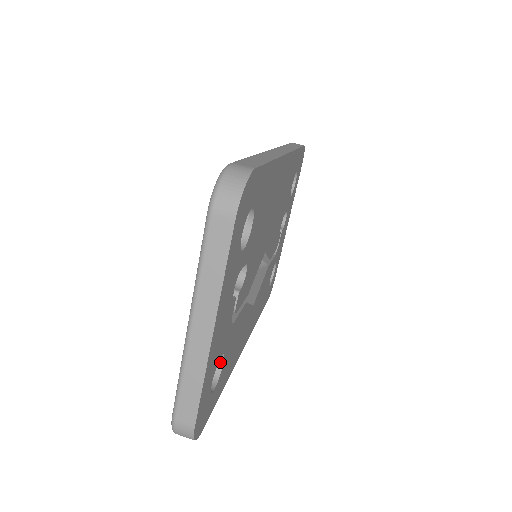
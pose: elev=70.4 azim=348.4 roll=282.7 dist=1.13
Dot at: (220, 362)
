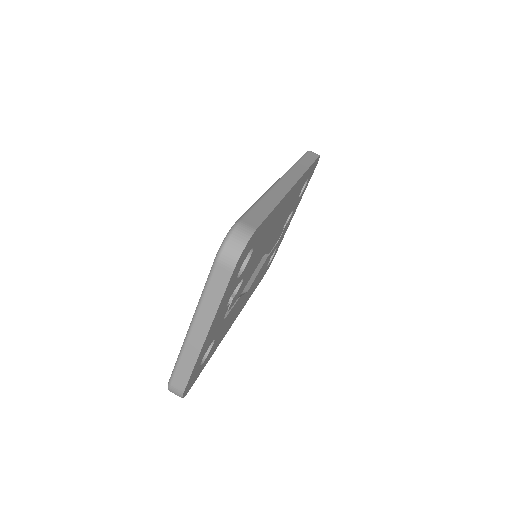
Dot at: (211, 343)
